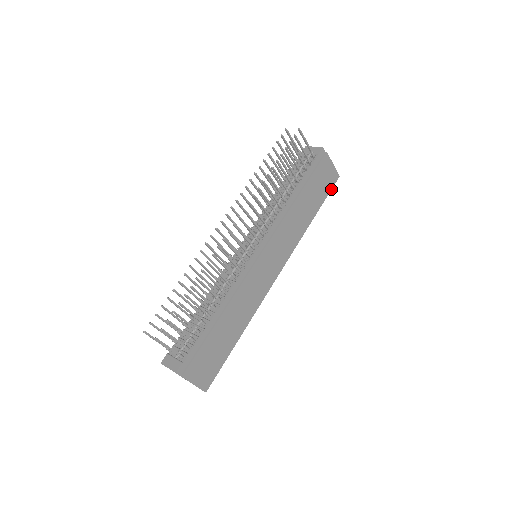
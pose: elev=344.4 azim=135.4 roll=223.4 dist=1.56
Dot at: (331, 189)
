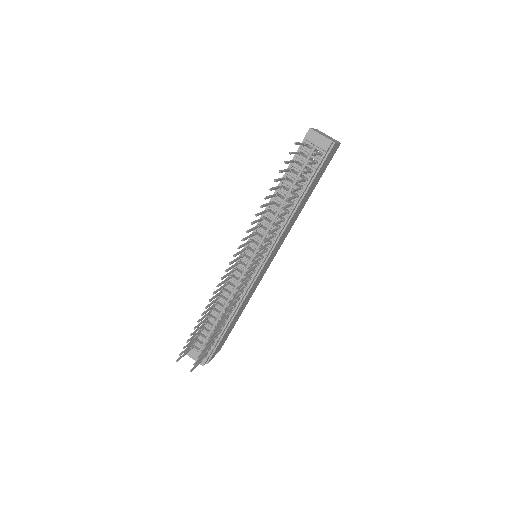
Dot at: occluded
